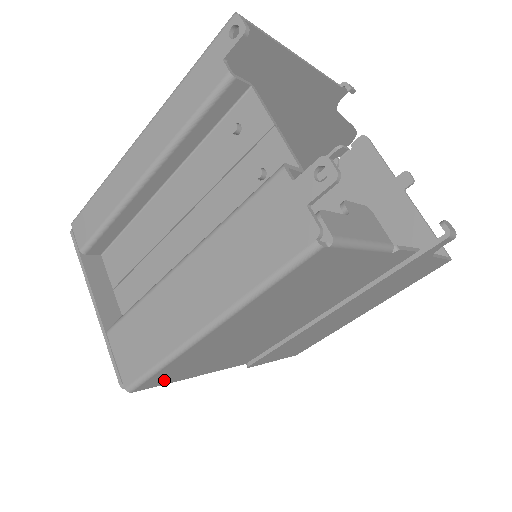
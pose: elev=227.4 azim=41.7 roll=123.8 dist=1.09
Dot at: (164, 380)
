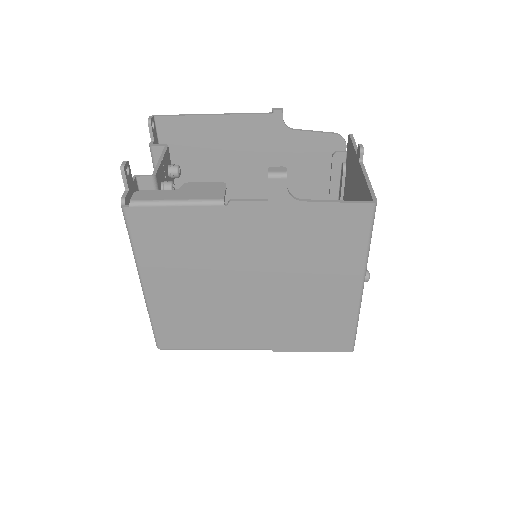
Dot at: (178, 342)
